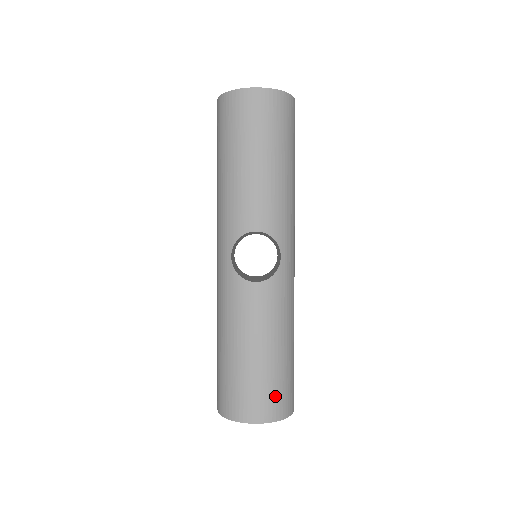
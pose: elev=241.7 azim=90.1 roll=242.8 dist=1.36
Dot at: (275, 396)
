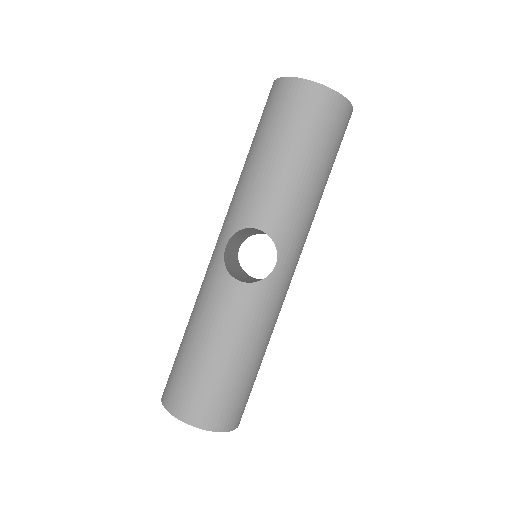
Dot at: (218, 405)
